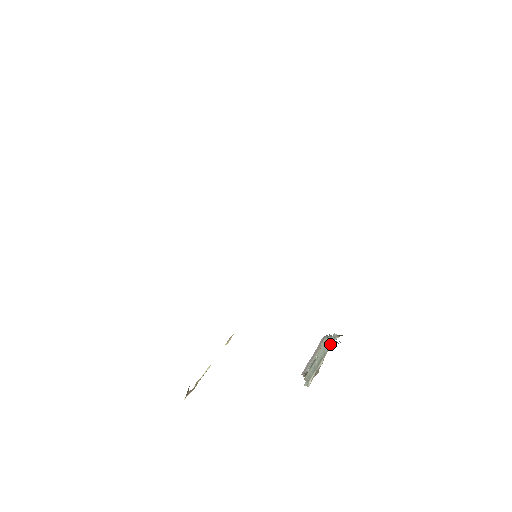
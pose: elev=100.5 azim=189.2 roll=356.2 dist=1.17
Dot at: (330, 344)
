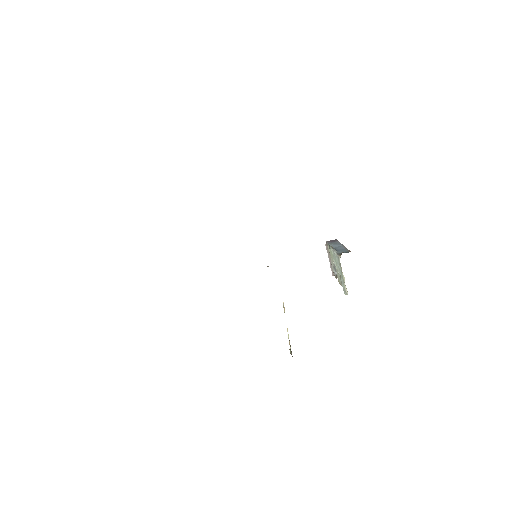
Dot at: (339, 263)
